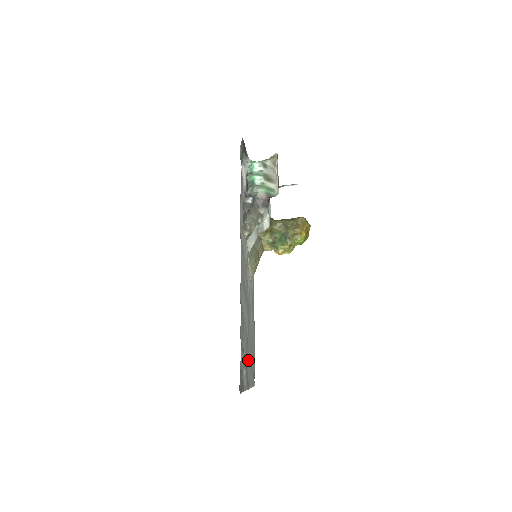
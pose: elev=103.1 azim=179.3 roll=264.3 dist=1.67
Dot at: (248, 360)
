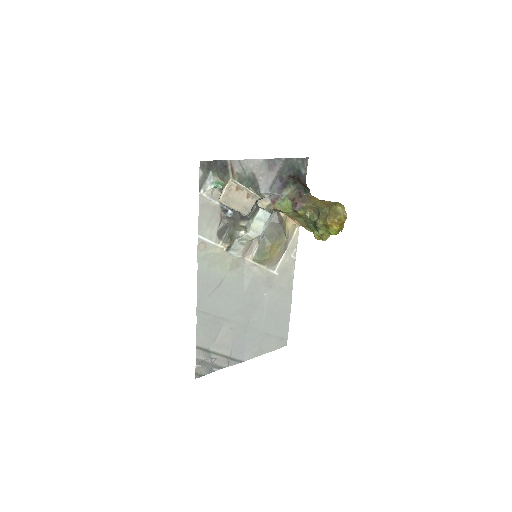
Dot at: (247, 339)
